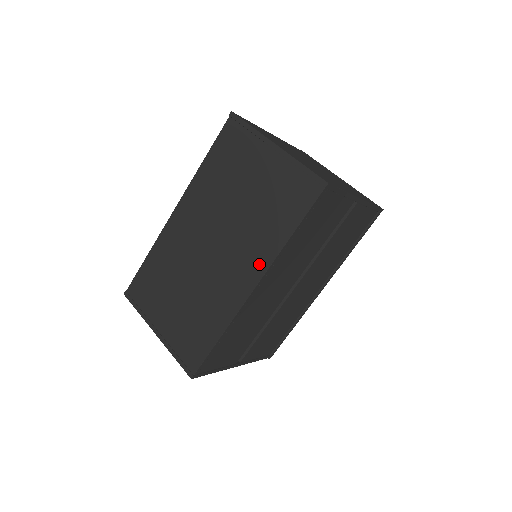
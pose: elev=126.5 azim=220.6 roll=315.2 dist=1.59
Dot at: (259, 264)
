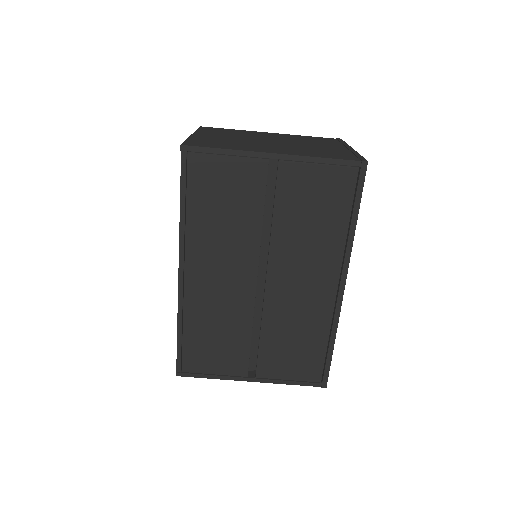
Dot at: occluded
